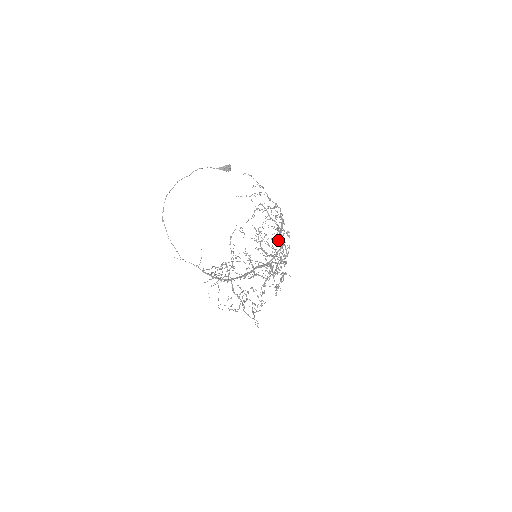
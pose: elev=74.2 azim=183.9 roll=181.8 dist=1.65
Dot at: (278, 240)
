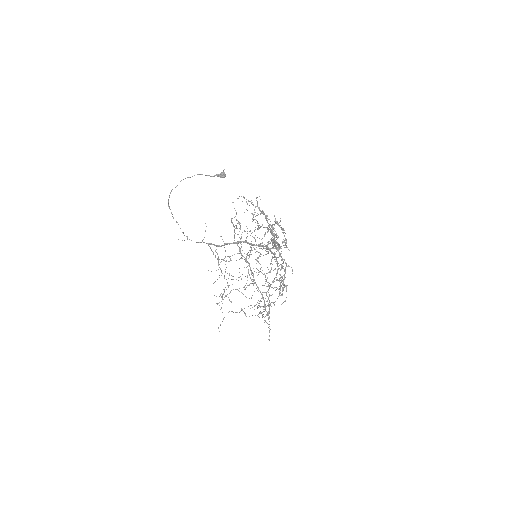
Dot at: (275, 221)
